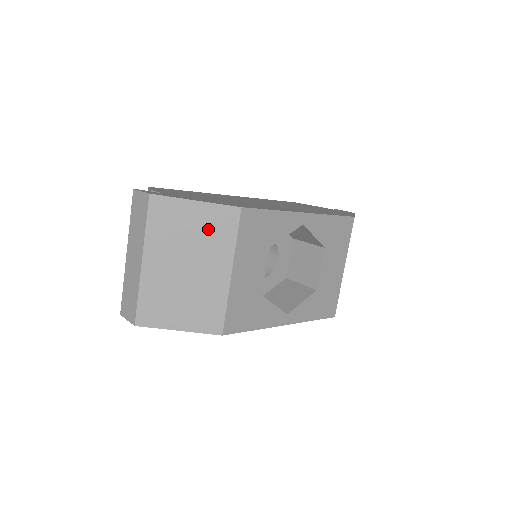
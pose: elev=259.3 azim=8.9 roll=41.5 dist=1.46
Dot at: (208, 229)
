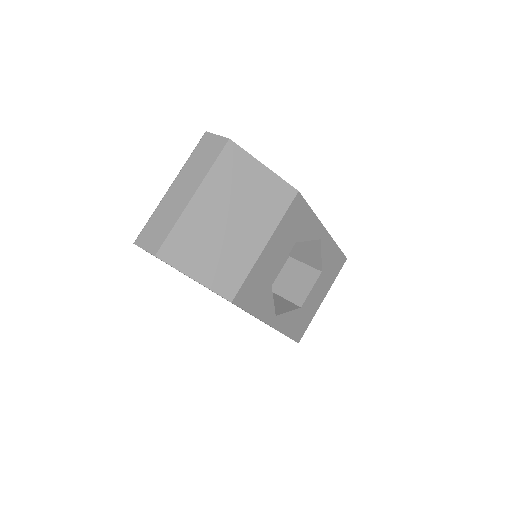
Dot at: (264, 196)
